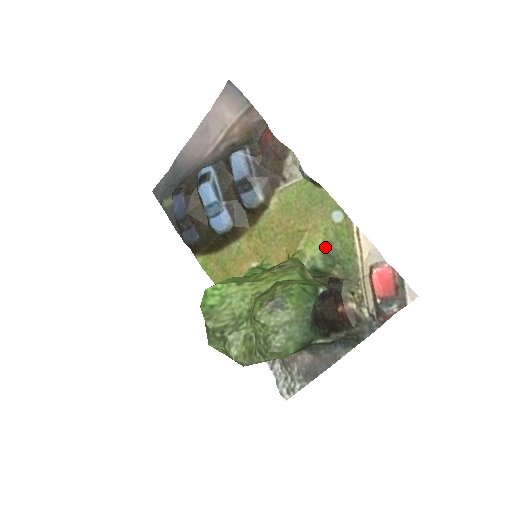
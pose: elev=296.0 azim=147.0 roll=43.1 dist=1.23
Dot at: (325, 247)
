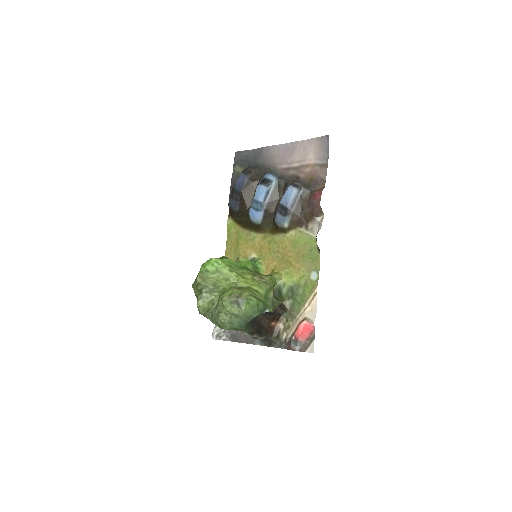
Dot at: (295, 285)
